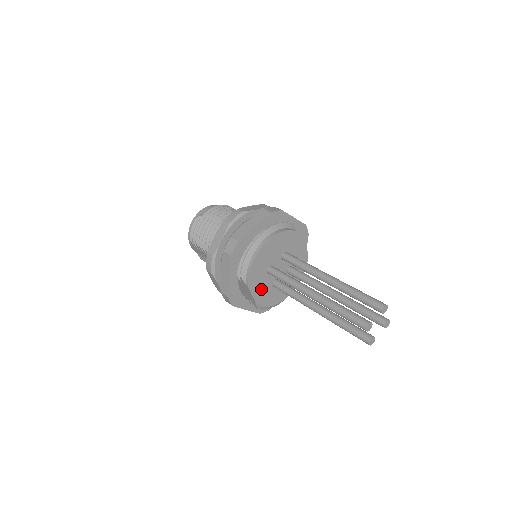
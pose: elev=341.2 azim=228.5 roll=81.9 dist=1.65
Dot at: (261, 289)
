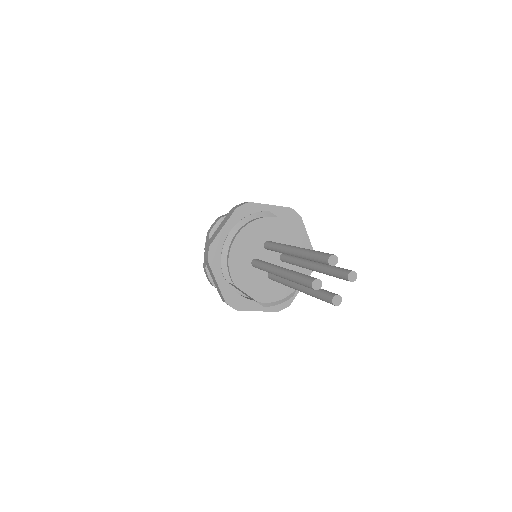
Dot at: (255, 285)
